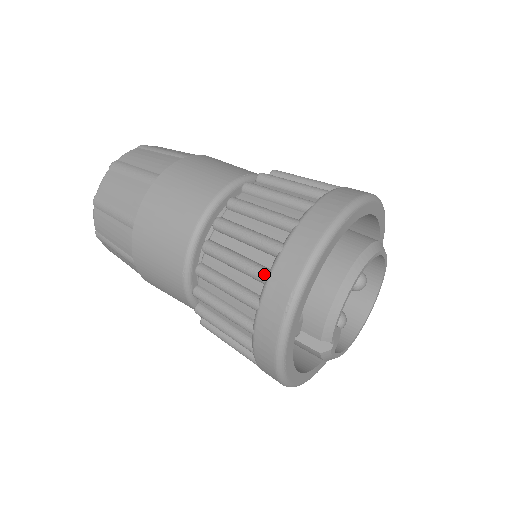
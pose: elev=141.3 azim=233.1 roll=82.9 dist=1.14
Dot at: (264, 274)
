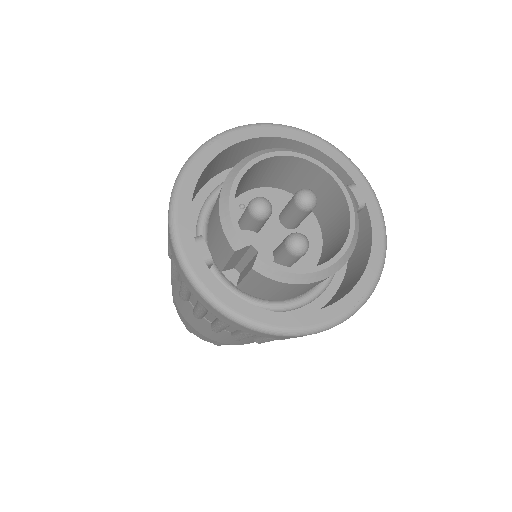
Dot at: occluded
